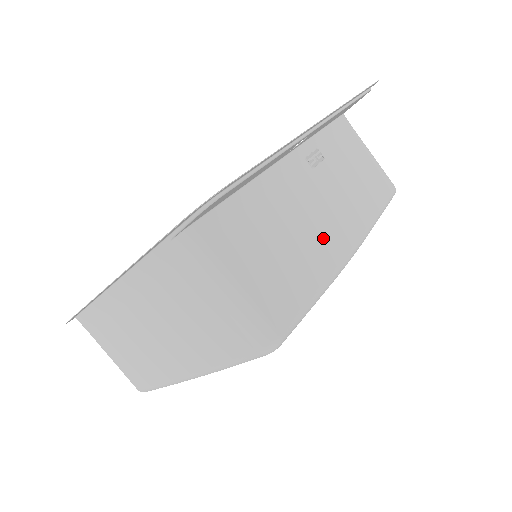
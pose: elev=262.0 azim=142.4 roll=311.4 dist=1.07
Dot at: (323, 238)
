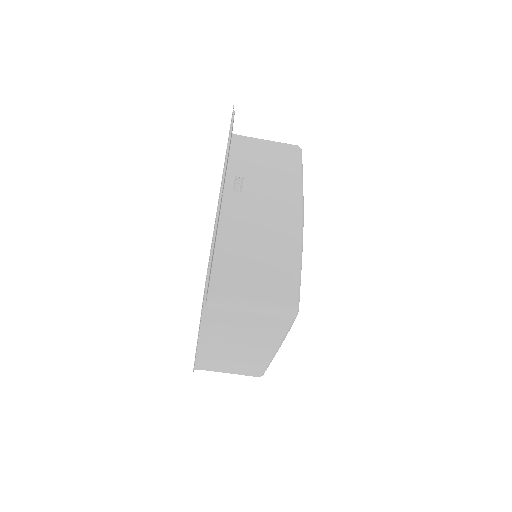
Dot at: (278, 228)
